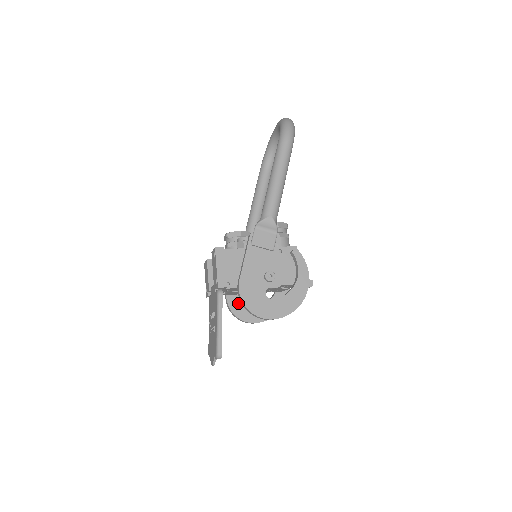
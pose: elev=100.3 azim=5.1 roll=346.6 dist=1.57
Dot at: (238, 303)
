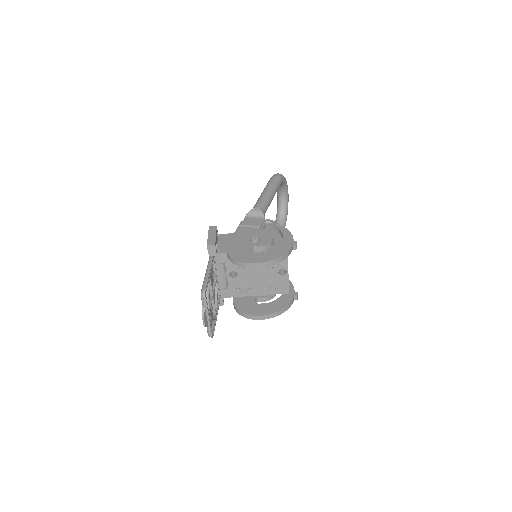
Dot at: (244, 303)
